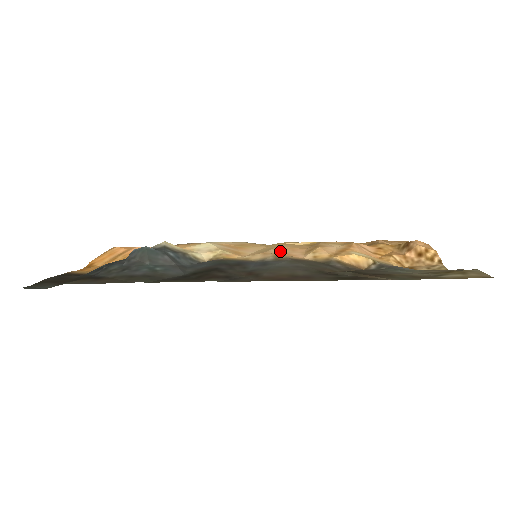
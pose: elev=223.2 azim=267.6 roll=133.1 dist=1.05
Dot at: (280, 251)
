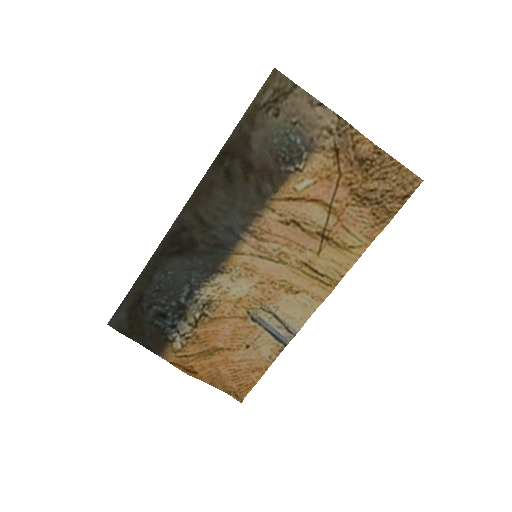
Dot at: (273, 243)
